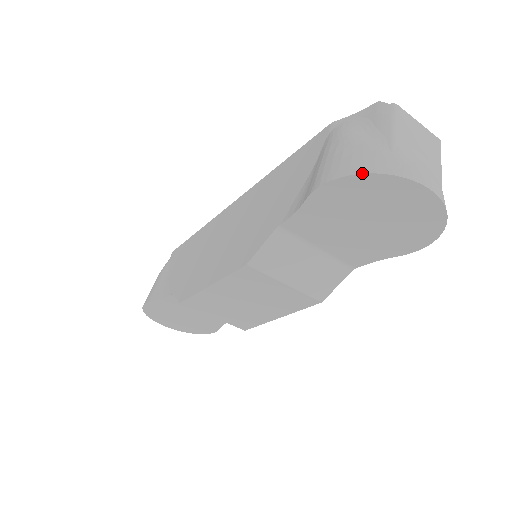
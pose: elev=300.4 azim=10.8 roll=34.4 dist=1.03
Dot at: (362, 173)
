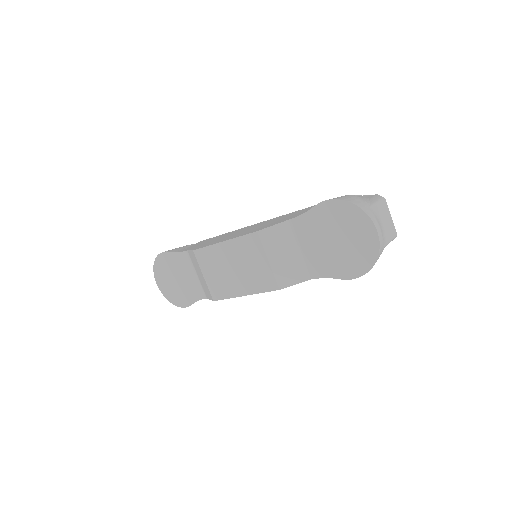
Dot at: (350, 202)
